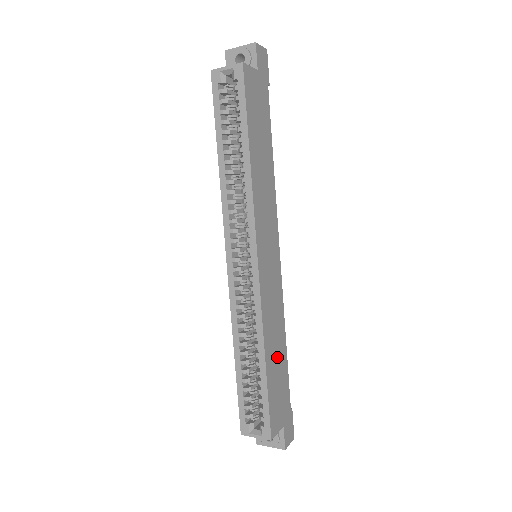
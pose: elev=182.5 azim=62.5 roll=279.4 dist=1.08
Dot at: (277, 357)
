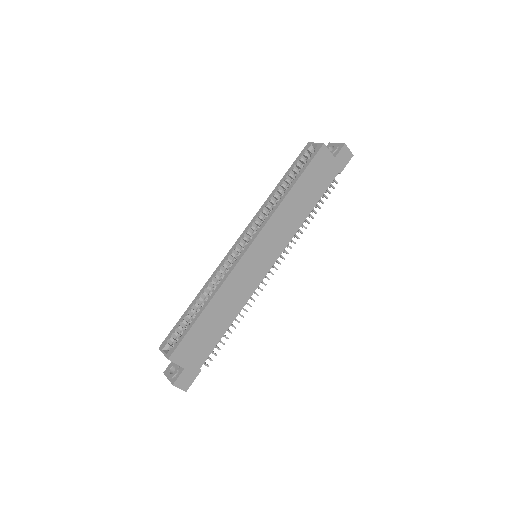
Dot at: (217, 320)
